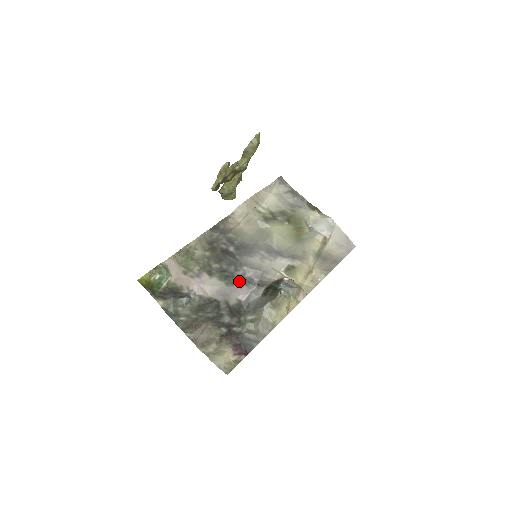
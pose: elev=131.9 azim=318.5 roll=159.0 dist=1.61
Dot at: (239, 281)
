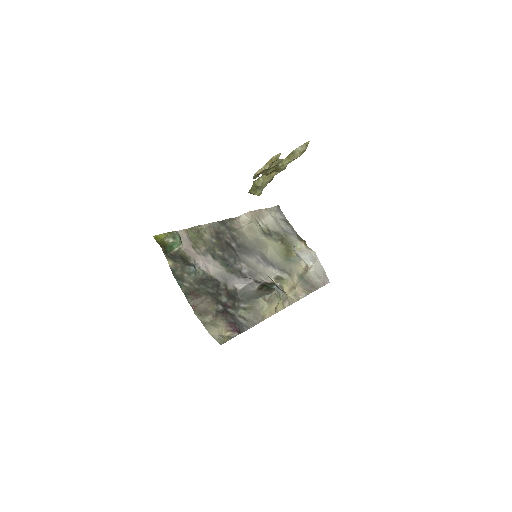
Dot at: (237, 272)
